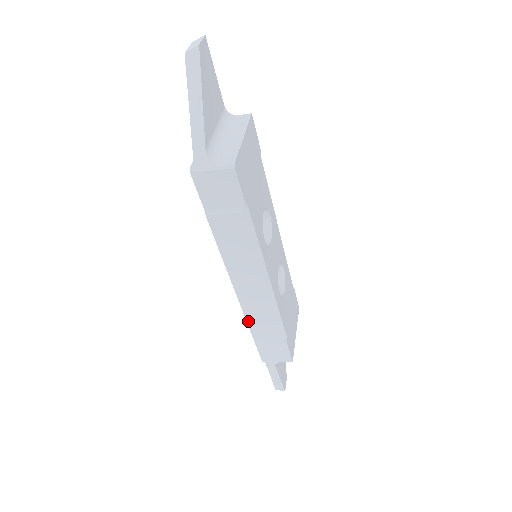
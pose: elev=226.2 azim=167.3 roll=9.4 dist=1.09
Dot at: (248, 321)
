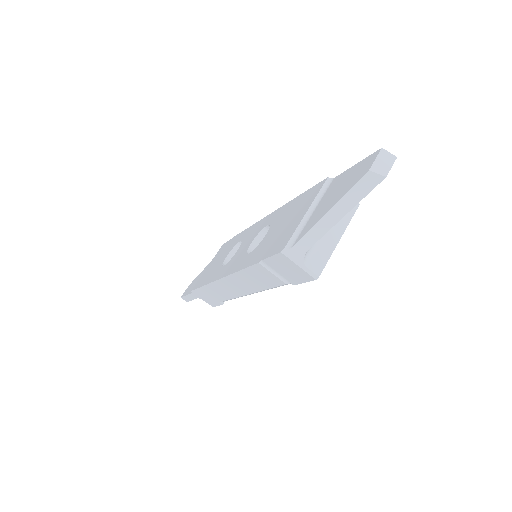
Dot at: (210, 284)
